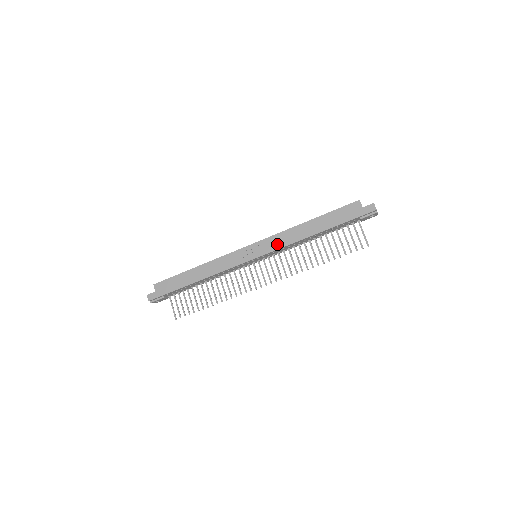
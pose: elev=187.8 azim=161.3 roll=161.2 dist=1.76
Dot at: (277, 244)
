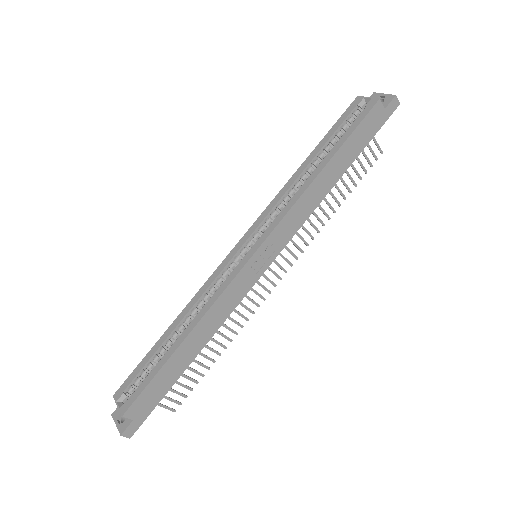
Dot at: (294, 226)
